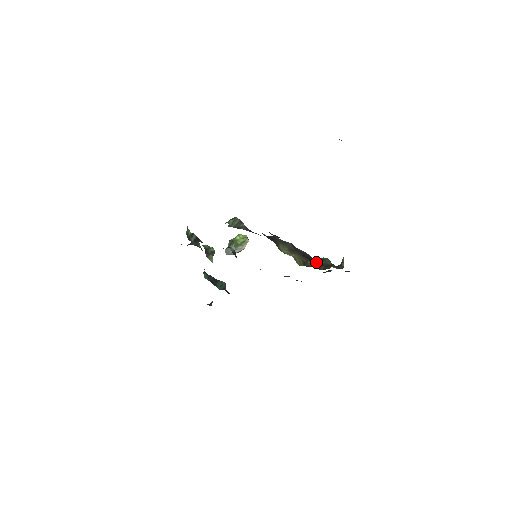
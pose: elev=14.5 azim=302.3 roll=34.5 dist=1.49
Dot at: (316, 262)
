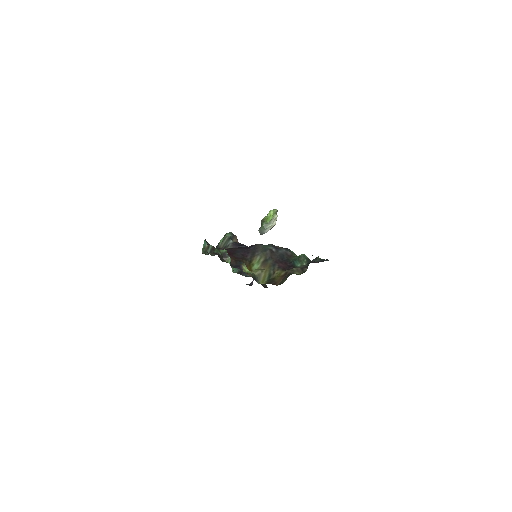
Dot at: (289, 265)
